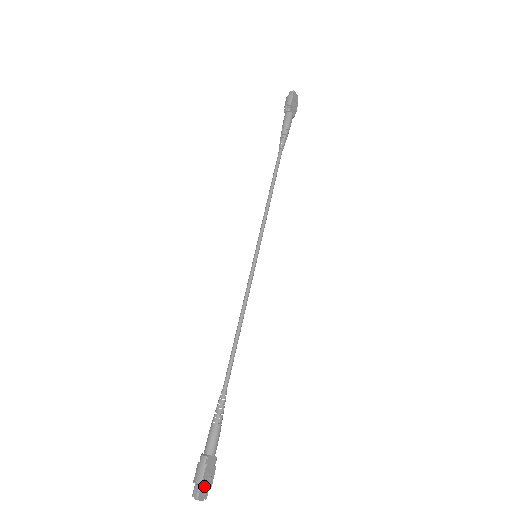
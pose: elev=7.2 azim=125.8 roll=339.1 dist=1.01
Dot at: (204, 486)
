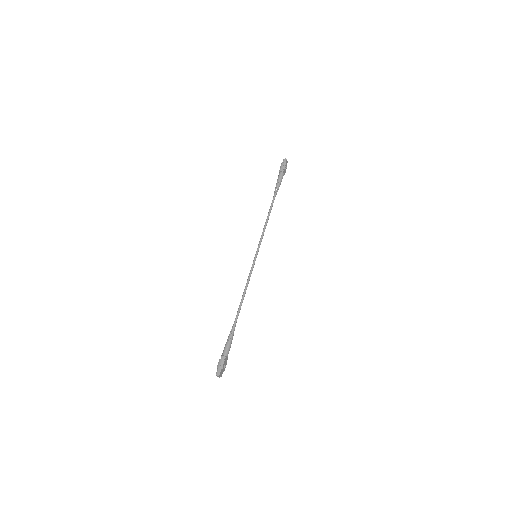
Dot at: (222, 370)
